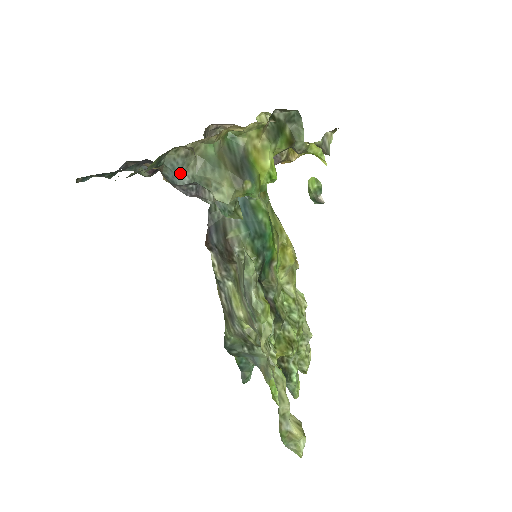
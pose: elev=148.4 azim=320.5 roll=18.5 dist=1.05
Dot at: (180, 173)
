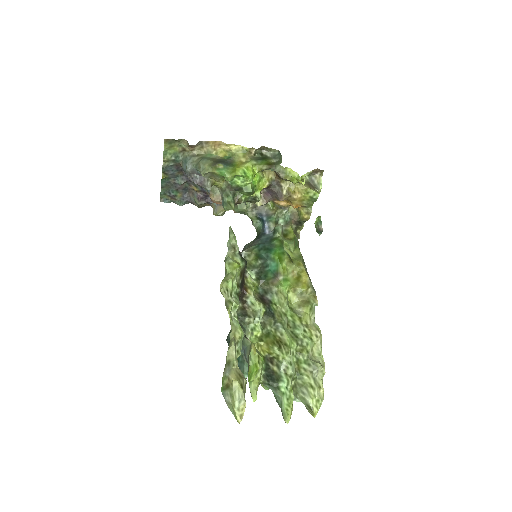
Dot at: (187, 163)
